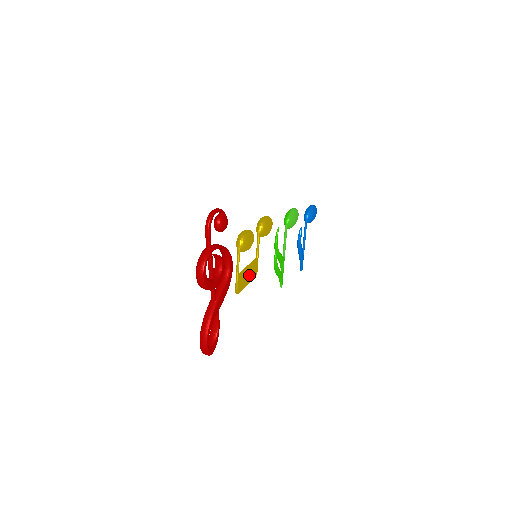
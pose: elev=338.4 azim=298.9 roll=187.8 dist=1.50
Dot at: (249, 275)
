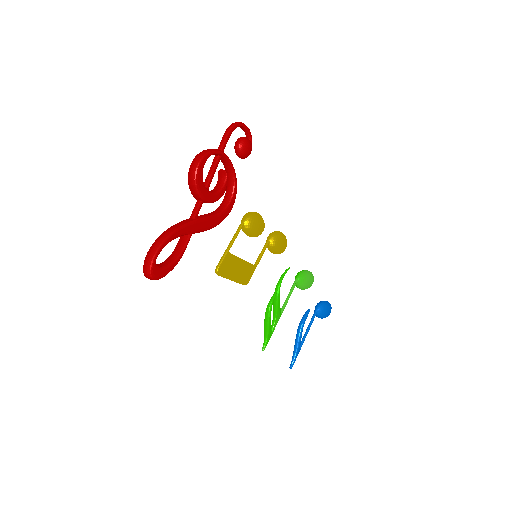
Dot at: (239, 270)
